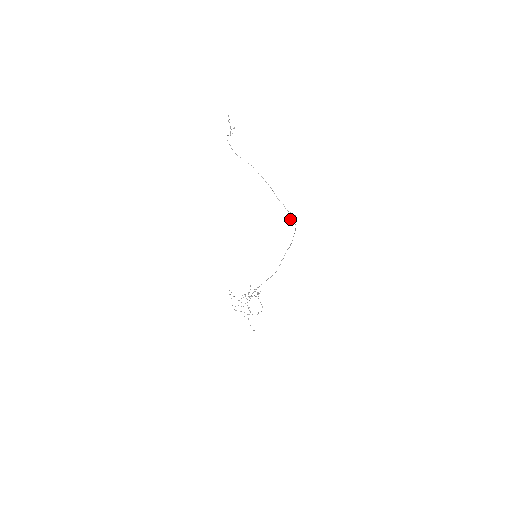
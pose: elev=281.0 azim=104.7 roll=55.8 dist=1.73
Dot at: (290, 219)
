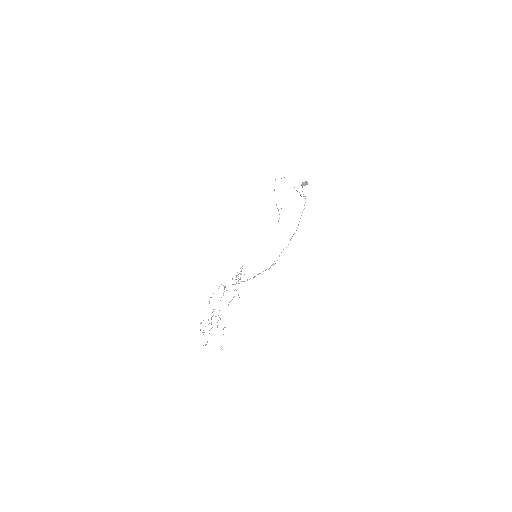
Dot at: (302, 185)
